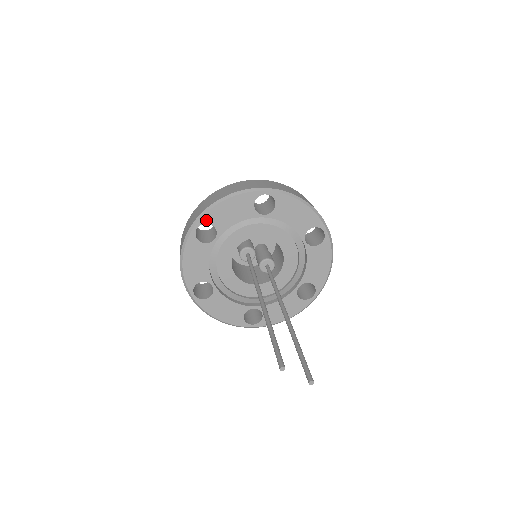
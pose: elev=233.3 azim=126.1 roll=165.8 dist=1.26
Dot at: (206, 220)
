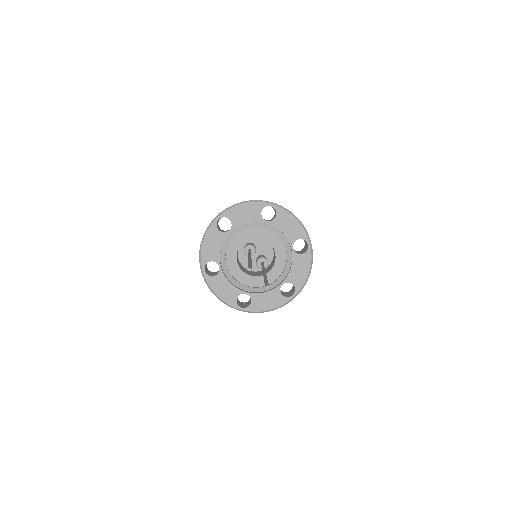
Dot at: (226, 215)
